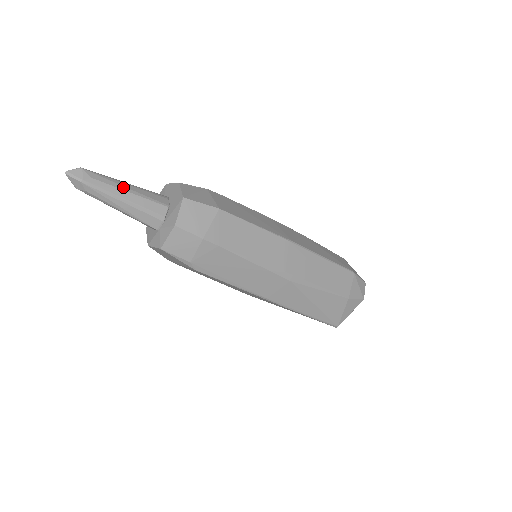
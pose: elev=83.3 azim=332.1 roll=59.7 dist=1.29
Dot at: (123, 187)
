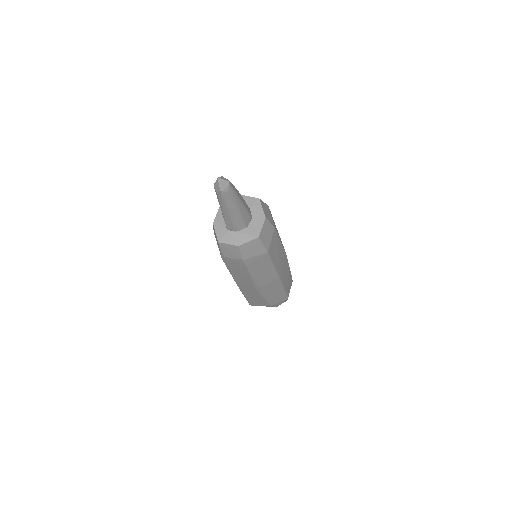
Dot at: (237, 205)
